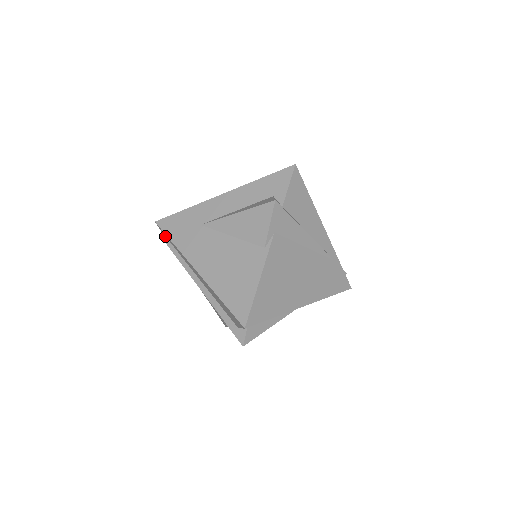
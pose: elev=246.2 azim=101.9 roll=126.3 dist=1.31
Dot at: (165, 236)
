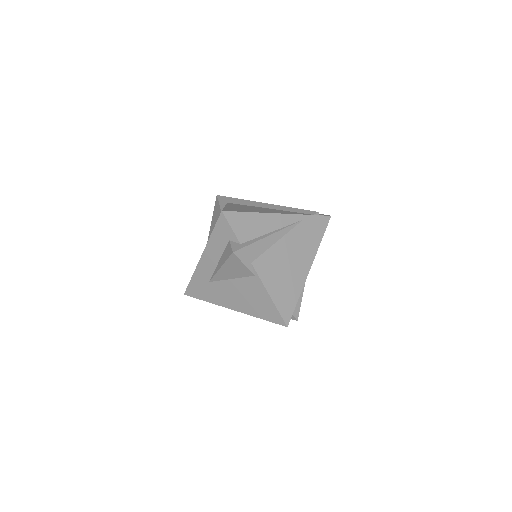
Dot at: occluded
